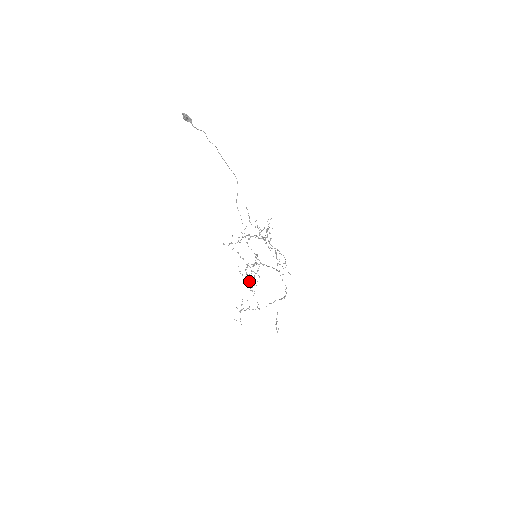
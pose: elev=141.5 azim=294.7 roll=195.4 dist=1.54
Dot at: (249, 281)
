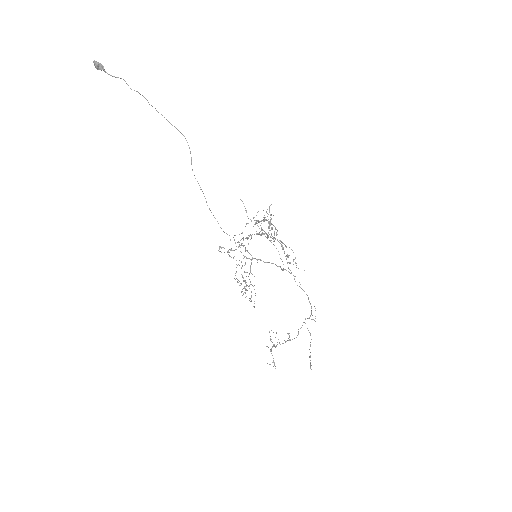
Dot at: occluded
